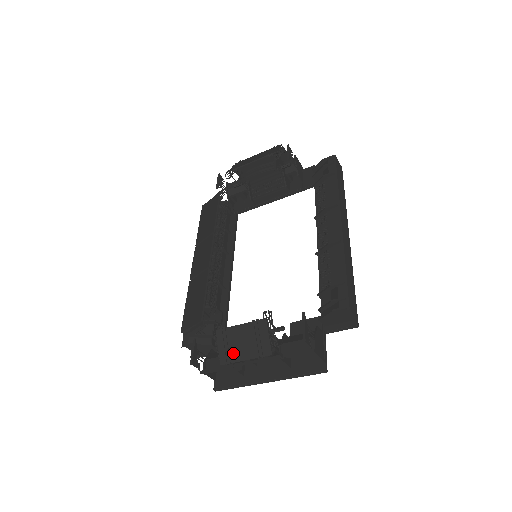
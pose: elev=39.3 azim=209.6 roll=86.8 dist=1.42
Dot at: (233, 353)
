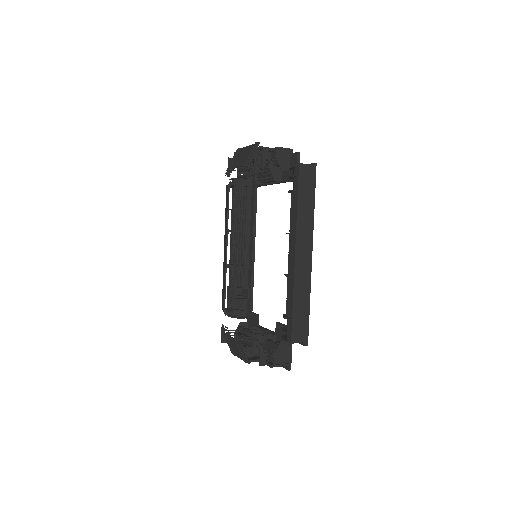
Dot at: (234, 351)
